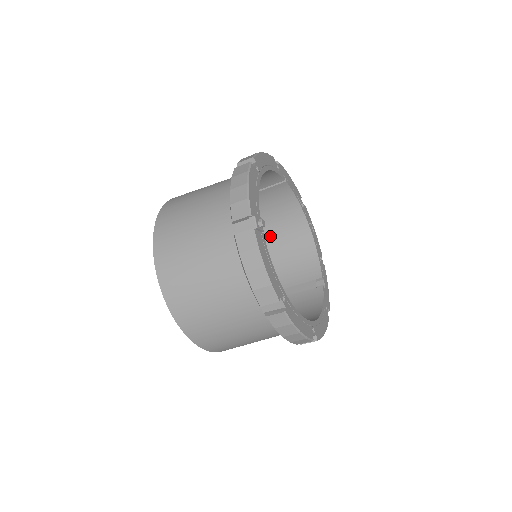
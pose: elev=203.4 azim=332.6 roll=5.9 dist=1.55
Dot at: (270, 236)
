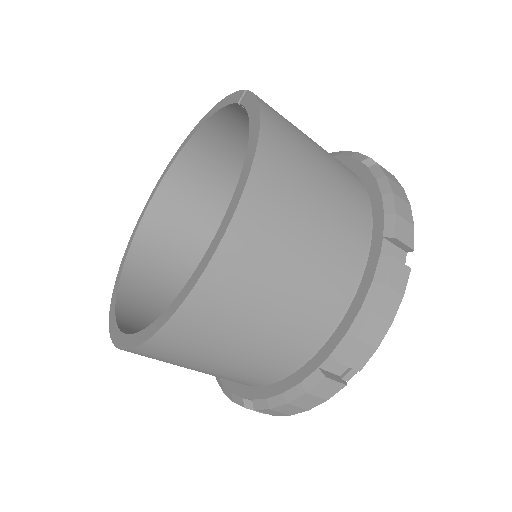
Dot at: occluded
